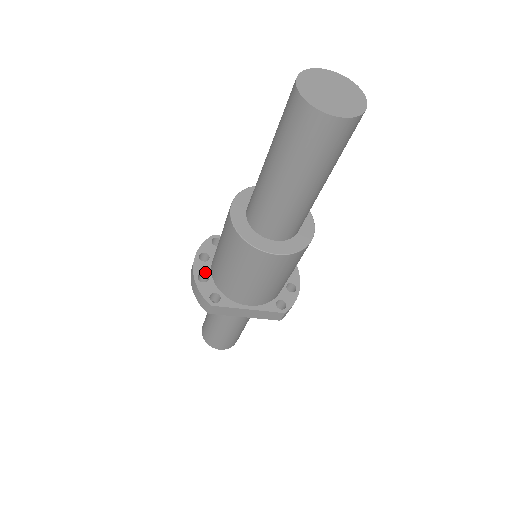
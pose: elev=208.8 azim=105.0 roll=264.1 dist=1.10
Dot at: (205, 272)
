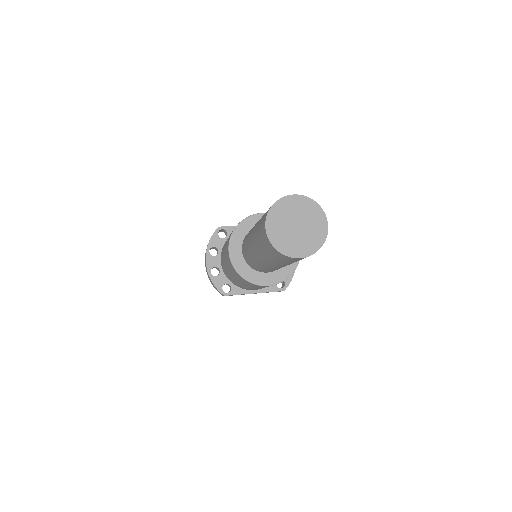
Dot at: (216, 266)
